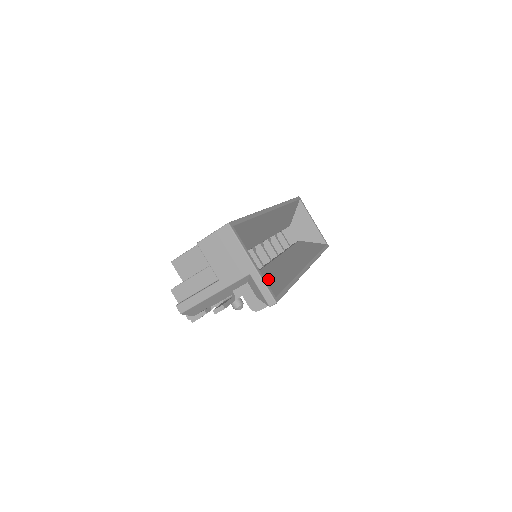
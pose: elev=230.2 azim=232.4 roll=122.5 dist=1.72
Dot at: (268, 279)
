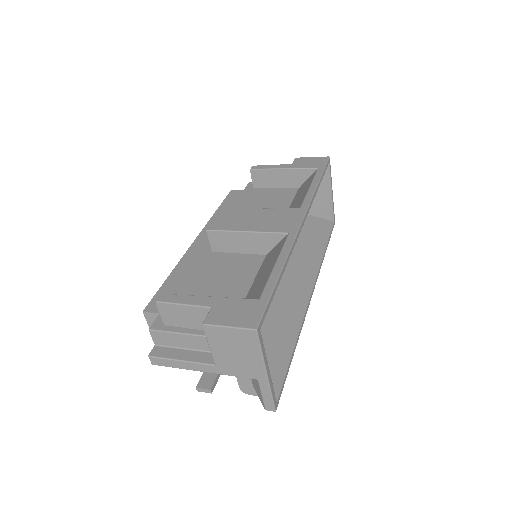
Dot at: (270, 347)
